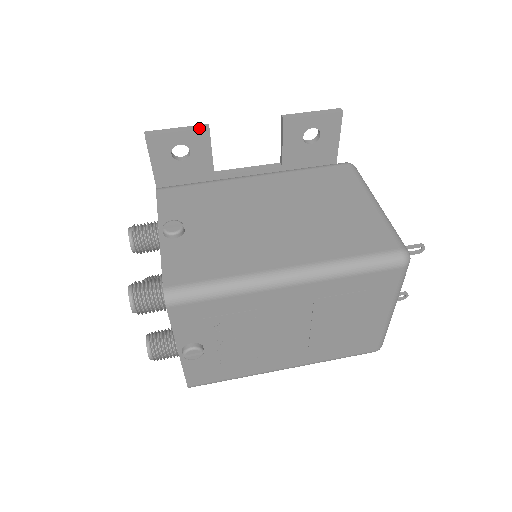
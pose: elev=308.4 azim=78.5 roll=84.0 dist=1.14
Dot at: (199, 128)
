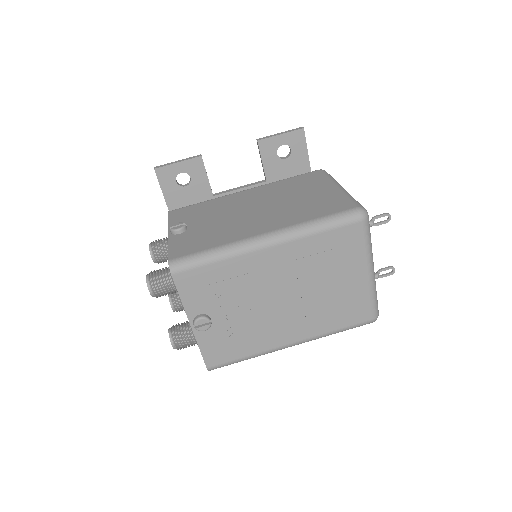
Dot at: (194, 157)
